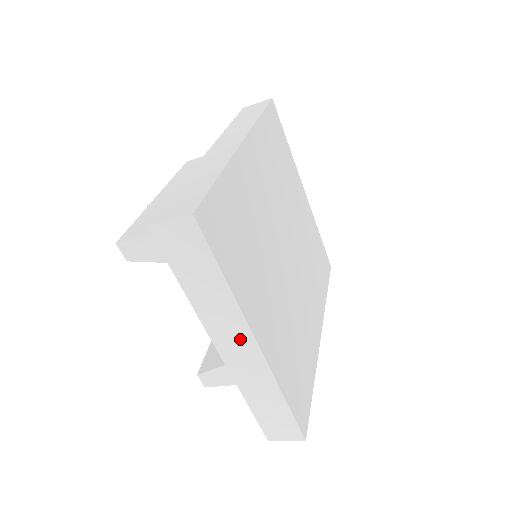
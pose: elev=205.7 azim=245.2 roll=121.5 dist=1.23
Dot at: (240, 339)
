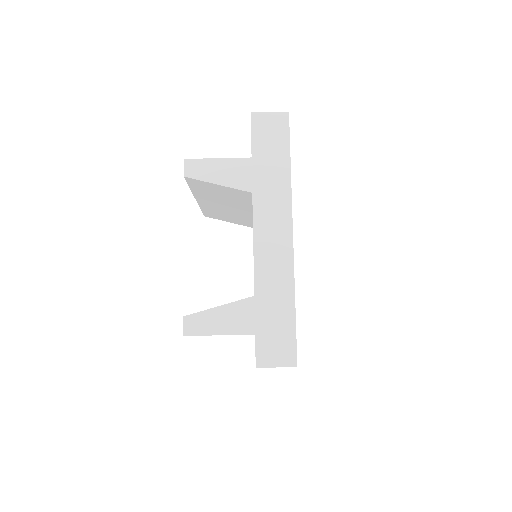
Dot at: (279, 224)
